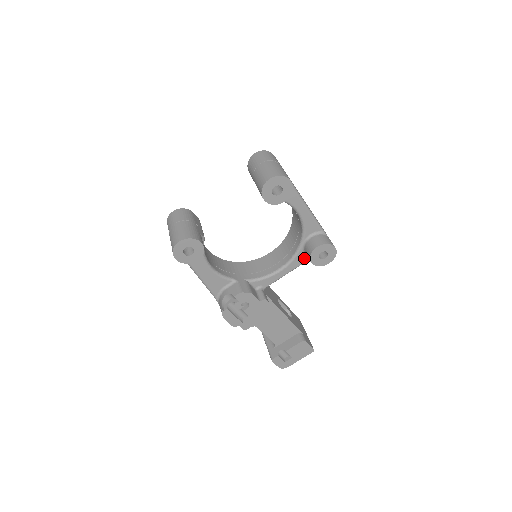
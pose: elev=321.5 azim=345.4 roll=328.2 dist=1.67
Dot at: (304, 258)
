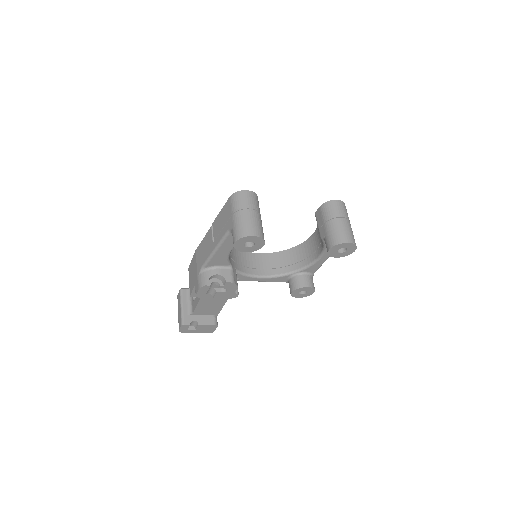
Dot at: (283, 280)
